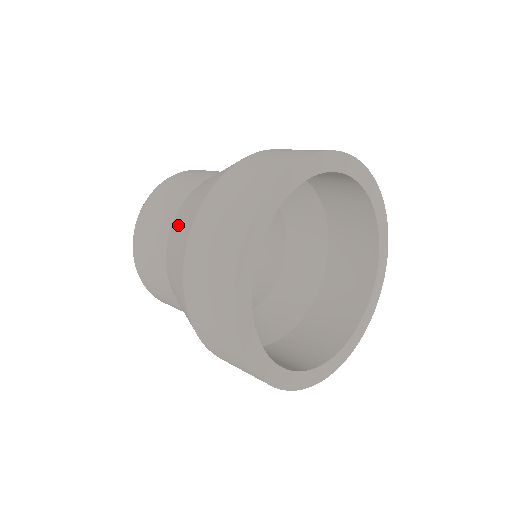
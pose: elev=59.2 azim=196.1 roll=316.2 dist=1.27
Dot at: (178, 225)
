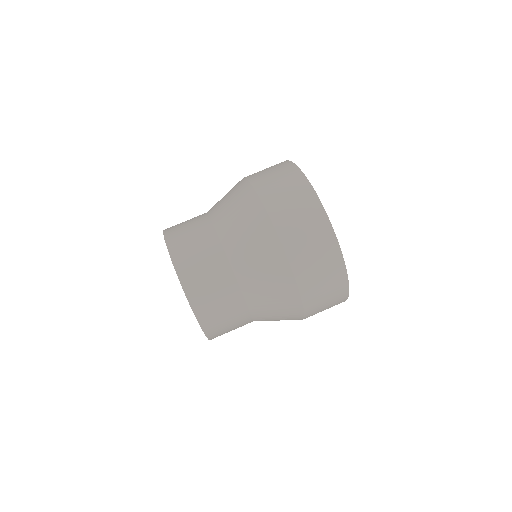
Dot at: (232, 221)
